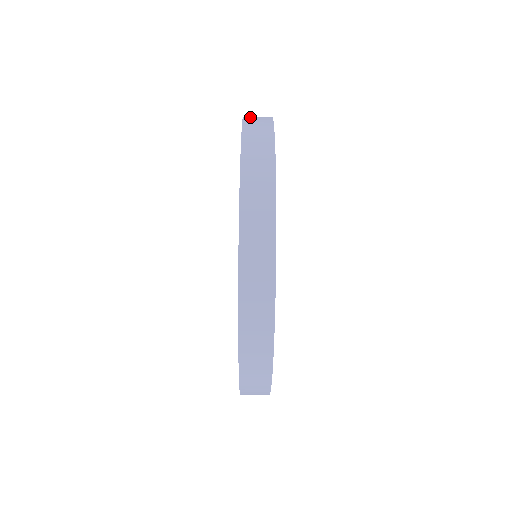
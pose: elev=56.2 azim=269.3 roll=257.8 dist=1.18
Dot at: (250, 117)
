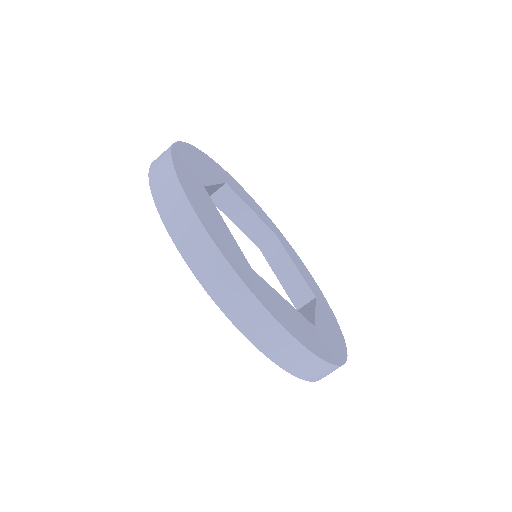
Dot at: occluded
